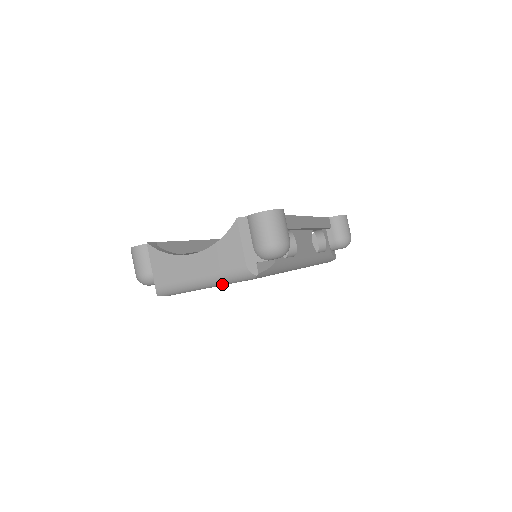
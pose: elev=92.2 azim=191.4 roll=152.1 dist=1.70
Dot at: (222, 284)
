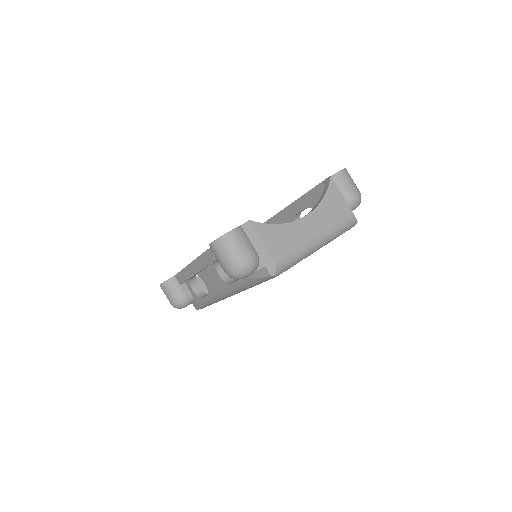
Dot at: (331, 240)
